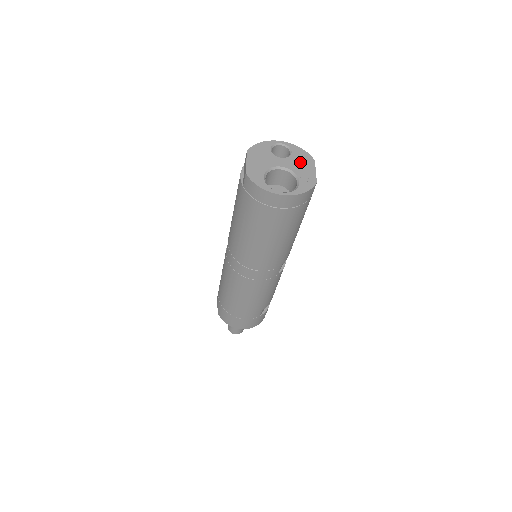
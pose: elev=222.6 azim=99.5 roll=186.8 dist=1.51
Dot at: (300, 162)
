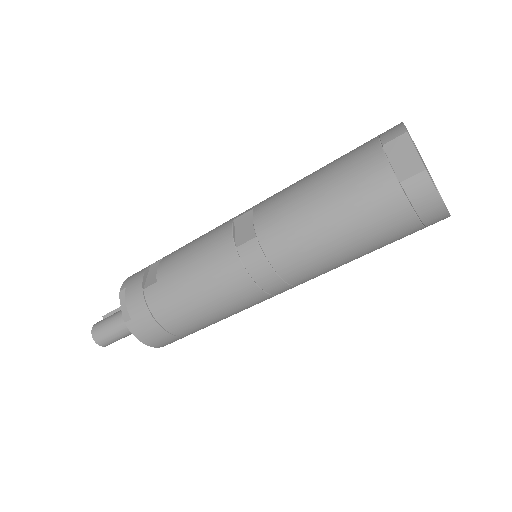
Dot at: occluded
